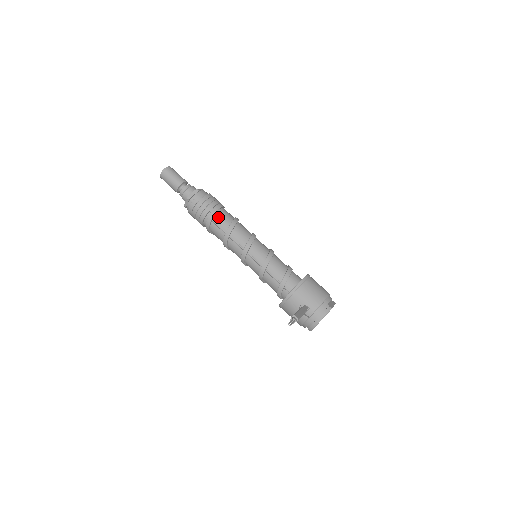
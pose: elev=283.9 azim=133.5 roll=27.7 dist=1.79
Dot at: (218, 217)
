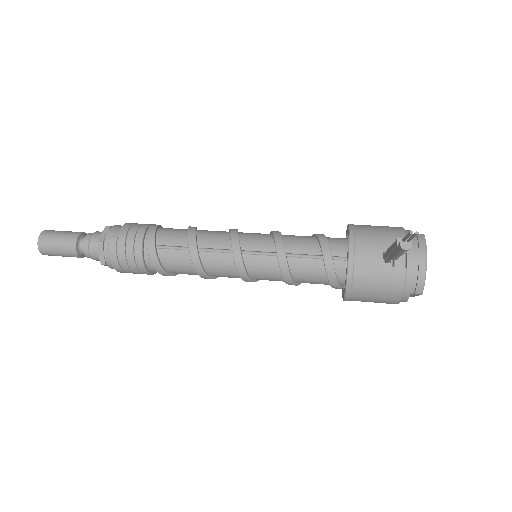
Dot at: (163, 236)
